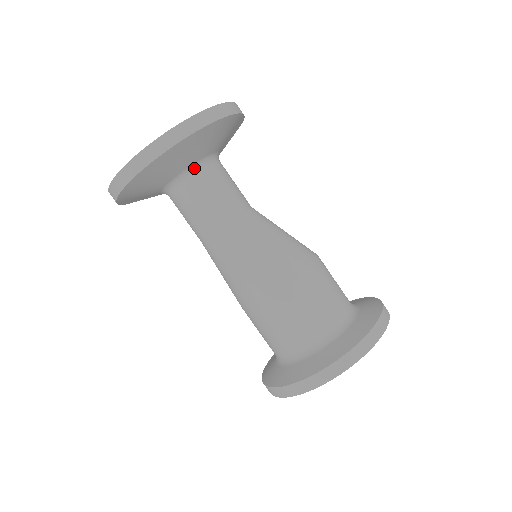
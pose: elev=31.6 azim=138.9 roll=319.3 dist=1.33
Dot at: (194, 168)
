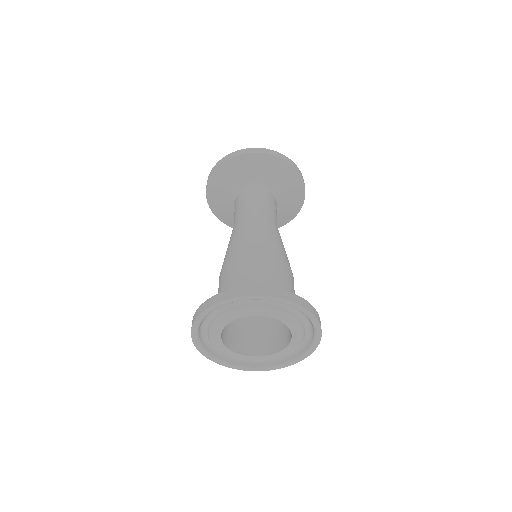
Dot at: (271, 191)
